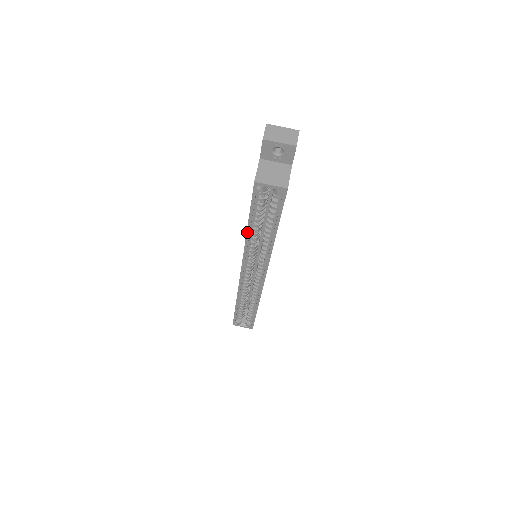
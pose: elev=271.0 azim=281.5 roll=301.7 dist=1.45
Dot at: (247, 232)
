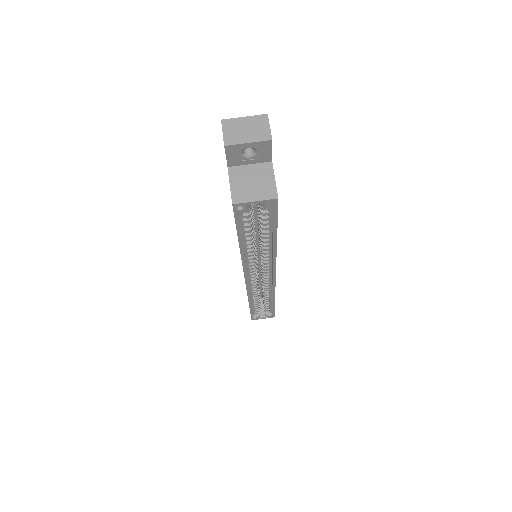
Dot at: (240, 250)
